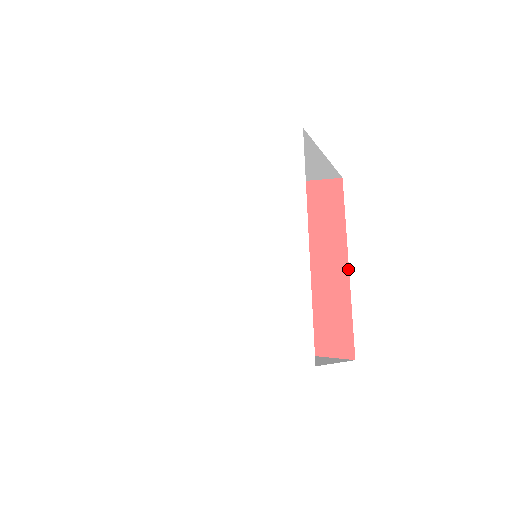
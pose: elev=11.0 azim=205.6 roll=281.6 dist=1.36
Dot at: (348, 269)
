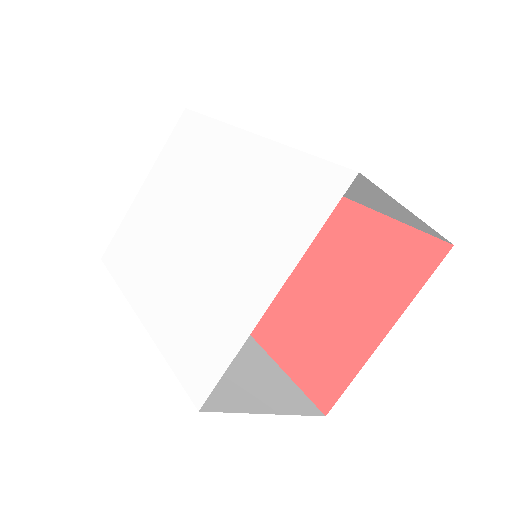
Dot at: (356, 204)
